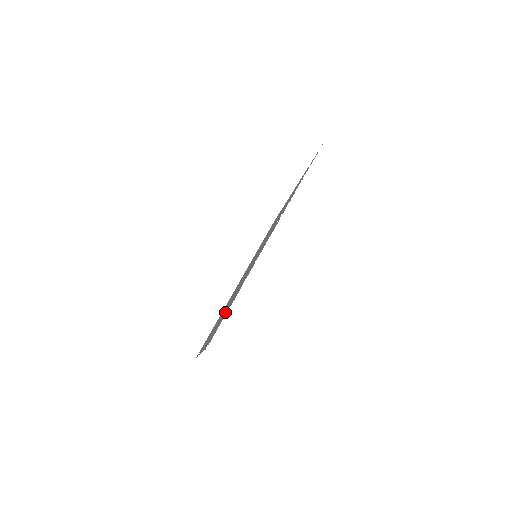
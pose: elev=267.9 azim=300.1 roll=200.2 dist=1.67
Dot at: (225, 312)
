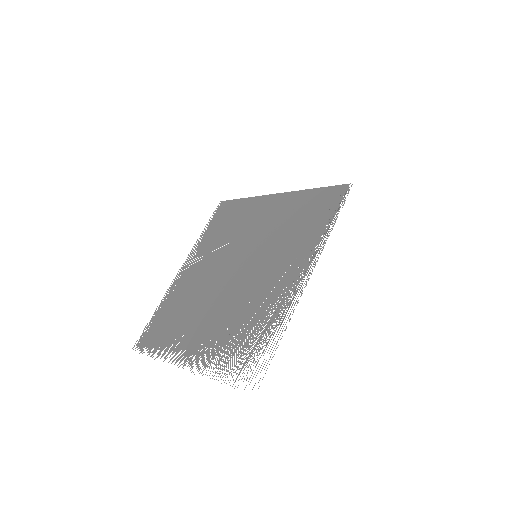
Dot at: (168, 320)
